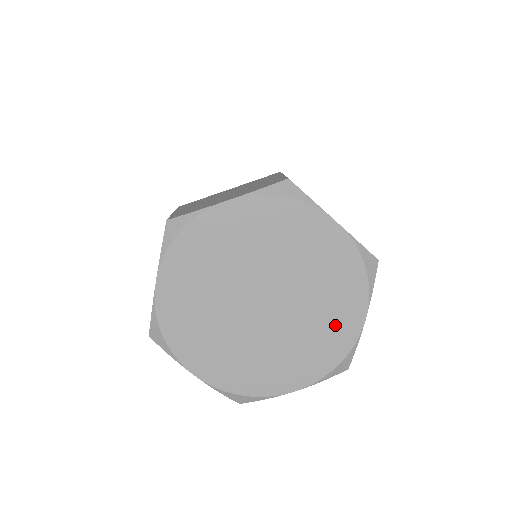
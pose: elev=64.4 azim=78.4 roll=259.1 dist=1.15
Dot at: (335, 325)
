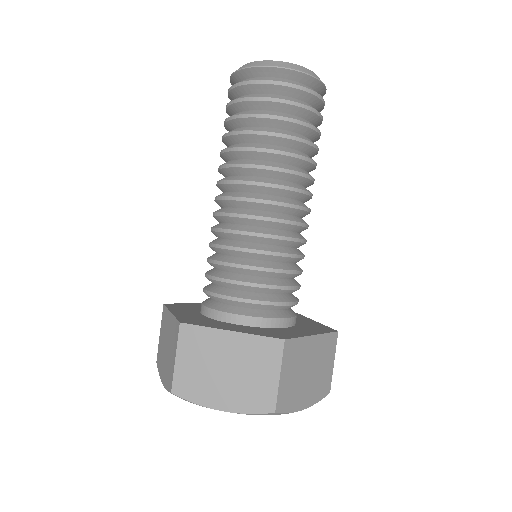
Dot at: occluded
